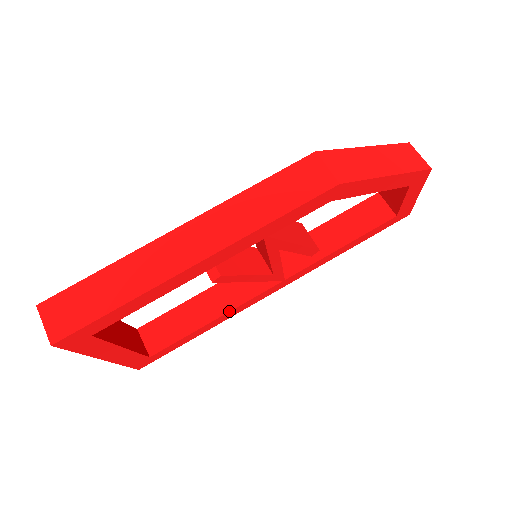
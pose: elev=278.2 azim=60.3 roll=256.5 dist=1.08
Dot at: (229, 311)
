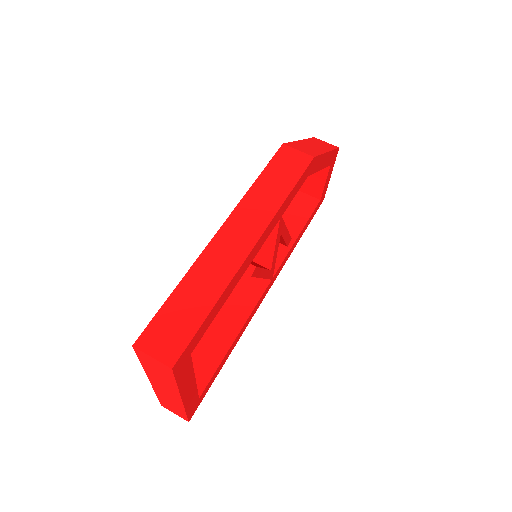
Dot at: (244, 323)
